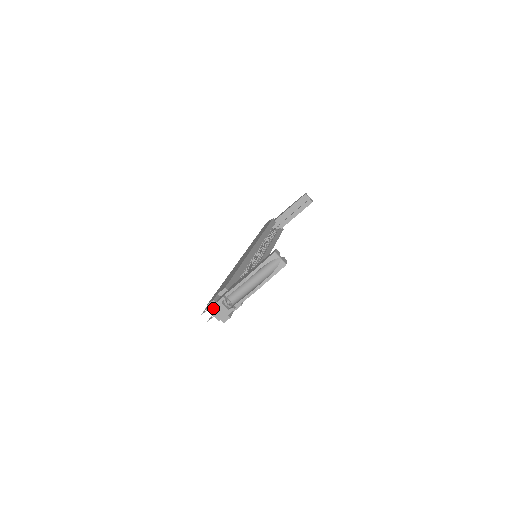
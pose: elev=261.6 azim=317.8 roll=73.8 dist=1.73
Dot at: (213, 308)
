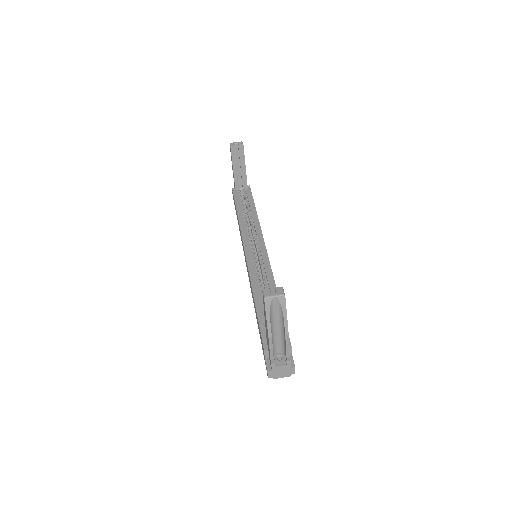
Dot at: (275, 375)
